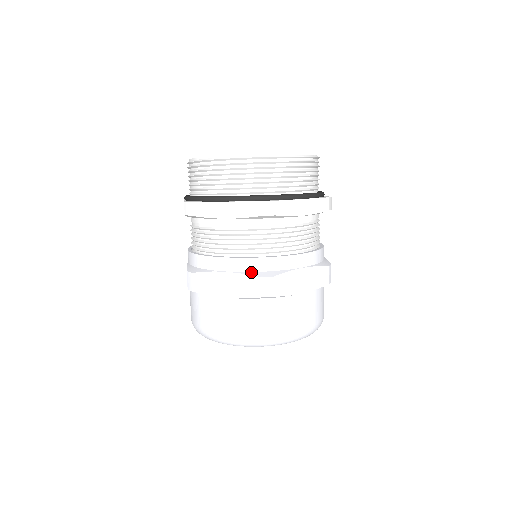
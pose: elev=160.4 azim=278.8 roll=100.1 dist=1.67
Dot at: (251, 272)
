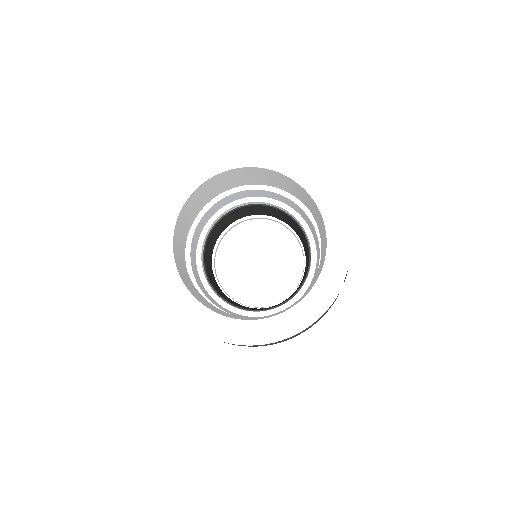
Dot at: occluded
